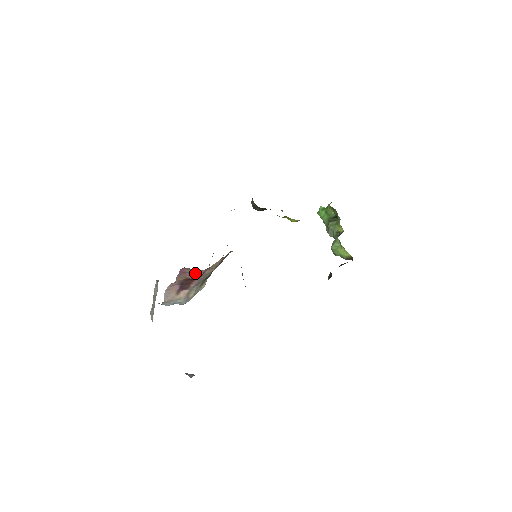
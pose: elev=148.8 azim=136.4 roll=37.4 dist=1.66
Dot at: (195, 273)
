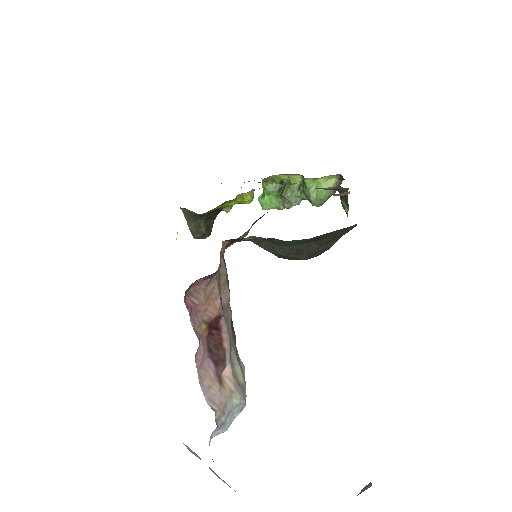
Dot at: (210, 302)
